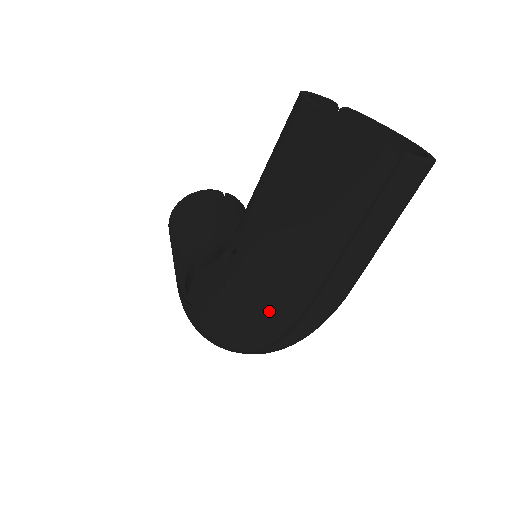
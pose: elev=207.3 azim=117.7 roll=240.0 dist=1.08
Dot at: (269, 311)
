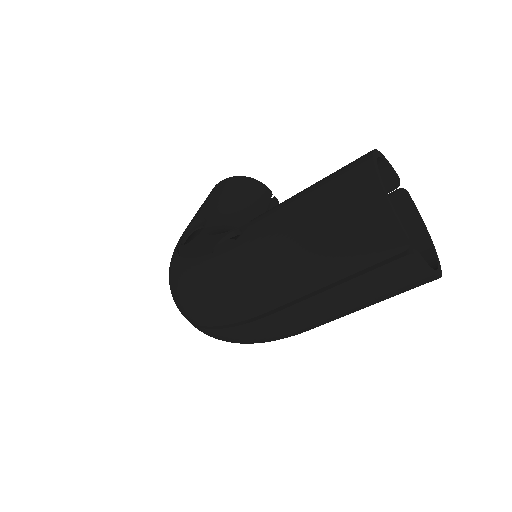
Dot at: (228, 297)
